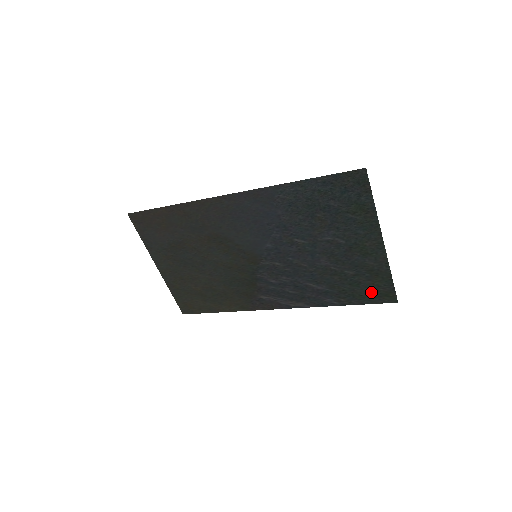
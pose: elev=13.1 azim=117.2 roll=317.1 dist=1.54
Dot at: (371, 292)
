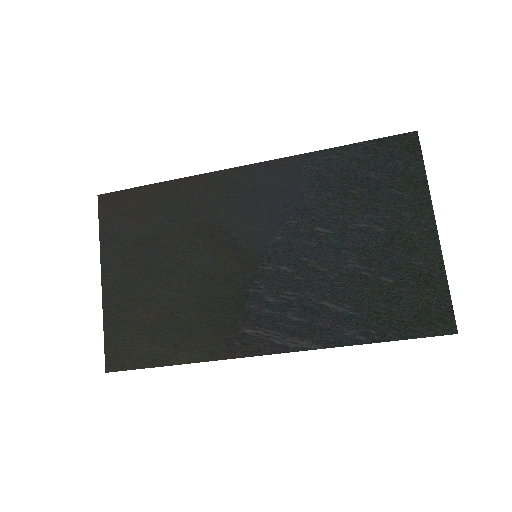
Dot at: (417, 315)
